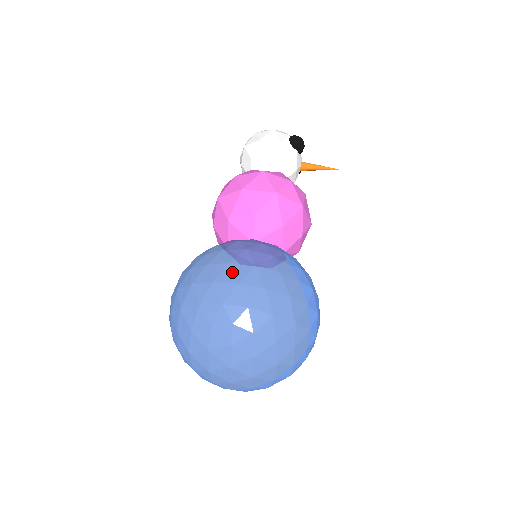
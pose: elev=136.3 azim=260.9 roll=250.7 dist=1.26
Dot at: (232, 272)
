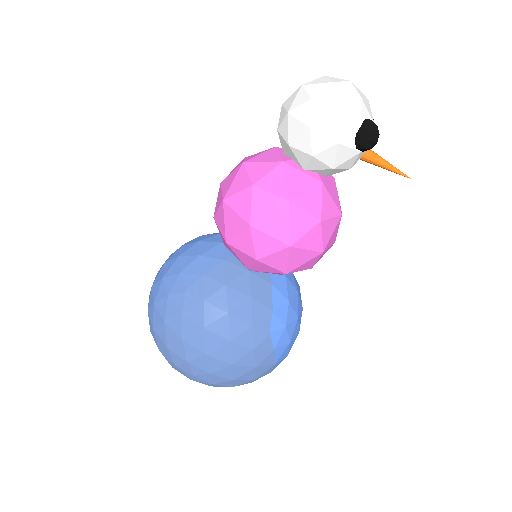
Dot at: (203, 340)
